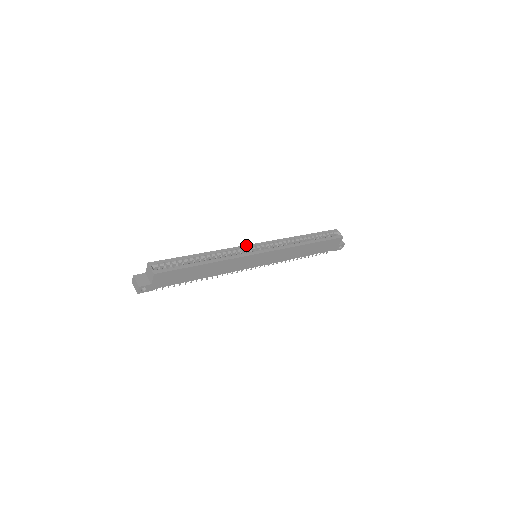
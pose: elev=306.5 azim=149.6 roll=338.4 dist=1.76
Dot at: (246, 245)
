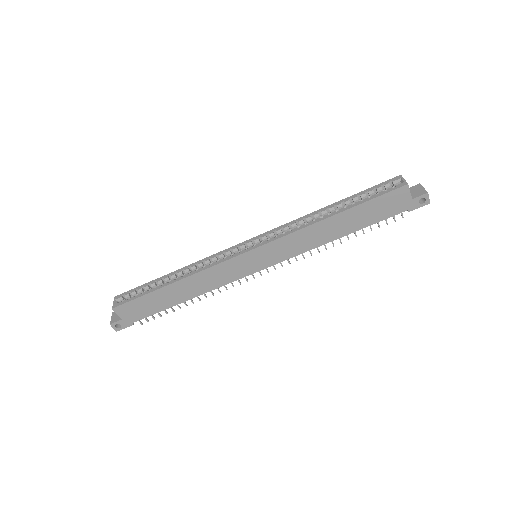
Dot at: (233, 246)
